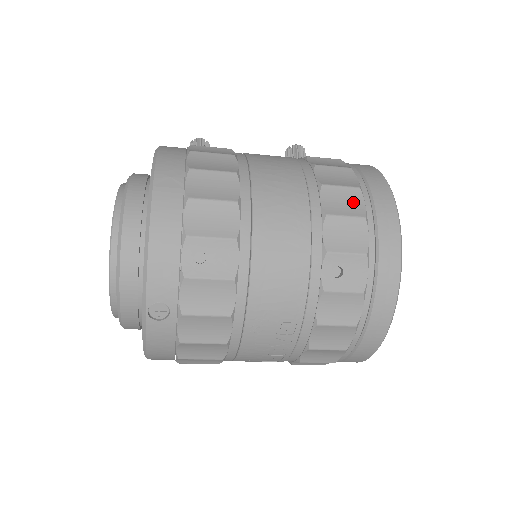
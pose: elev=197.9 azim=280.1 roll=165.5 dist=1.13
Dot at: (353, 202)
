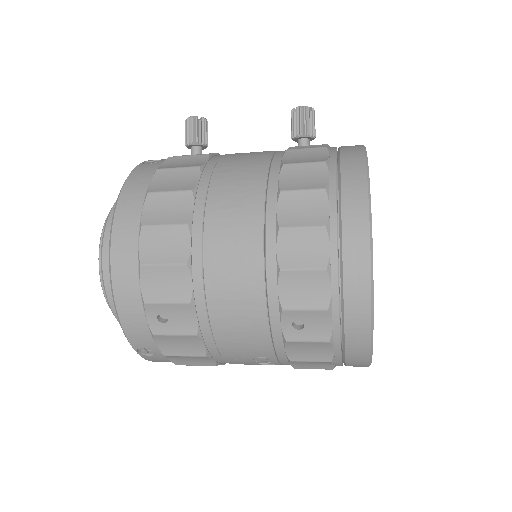
Dot at: (315, 247)
